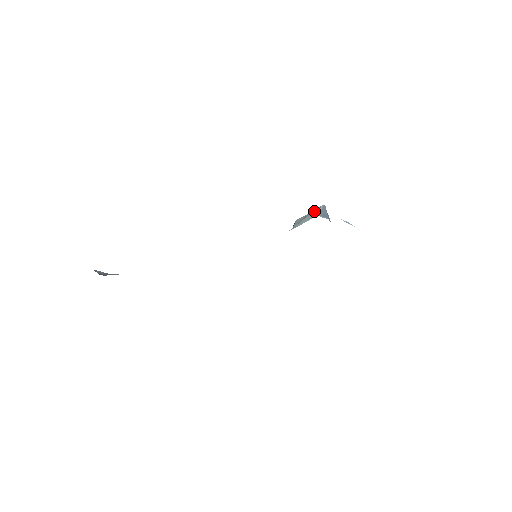
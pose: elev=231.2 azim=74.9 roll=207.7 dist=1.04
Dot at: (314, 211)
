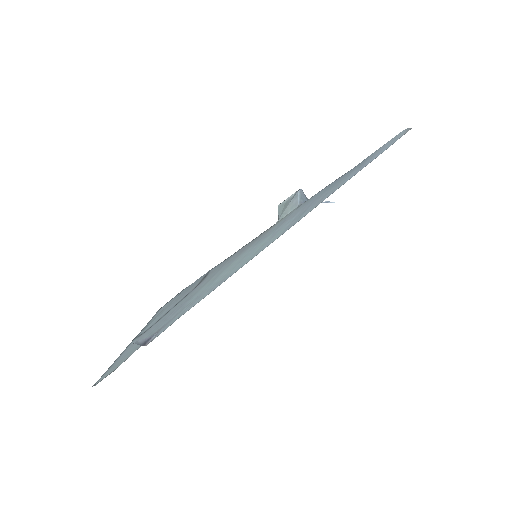
Dot at: (293, 198)
